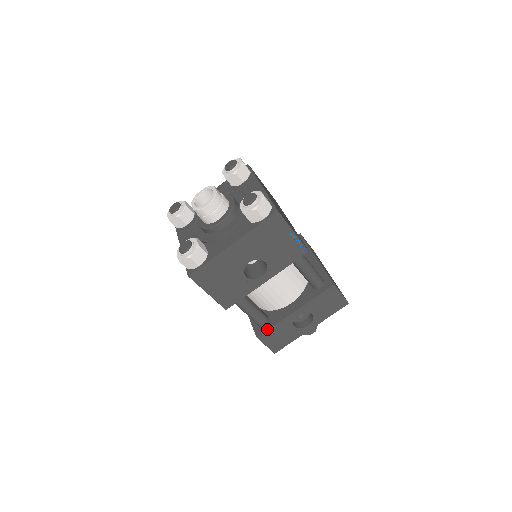
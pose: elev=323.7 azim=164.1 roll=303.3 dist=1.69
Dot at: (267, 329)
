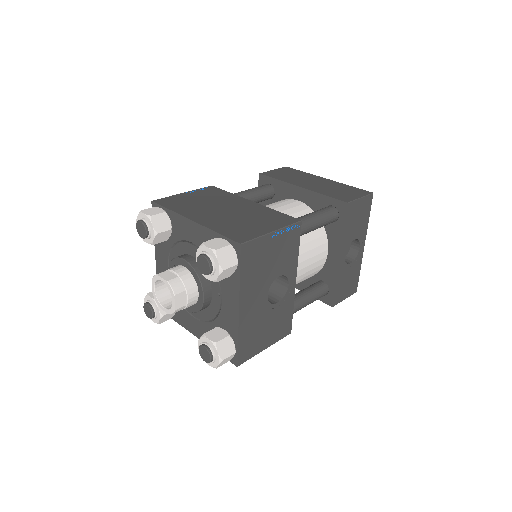
Dot at: (333, 293)
